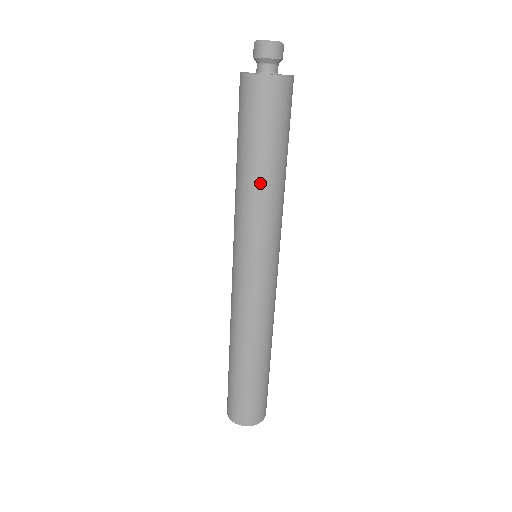
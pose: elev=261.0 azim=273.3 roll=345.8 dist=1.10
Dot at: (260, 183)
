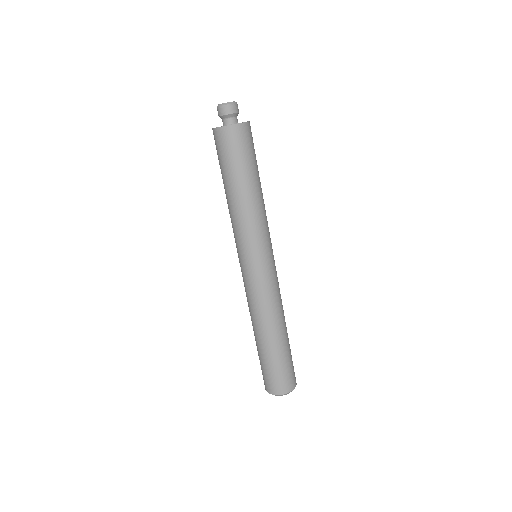
Dot at: (246, 199)
